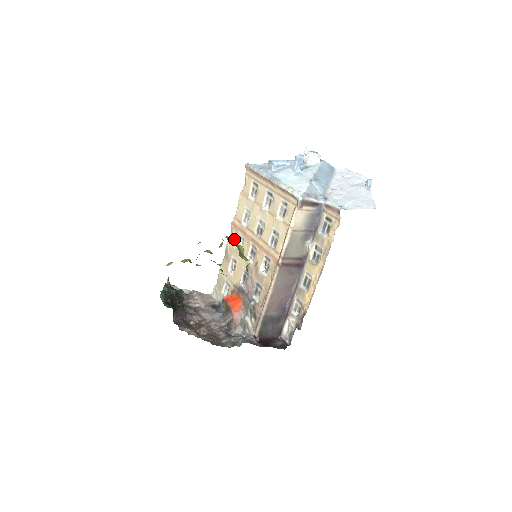
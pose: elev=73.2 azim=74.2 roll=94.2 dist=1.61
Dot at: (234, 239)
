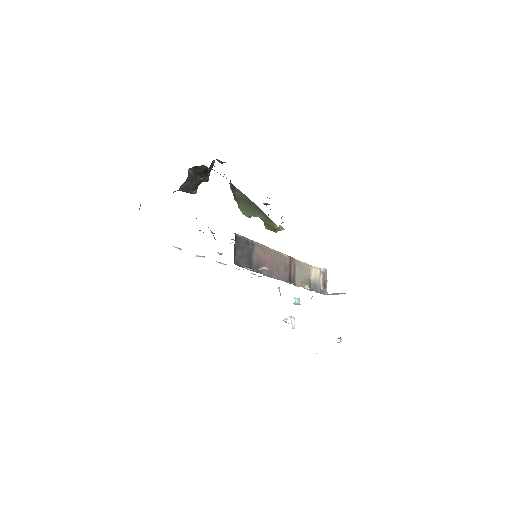
Dot at: occluded
